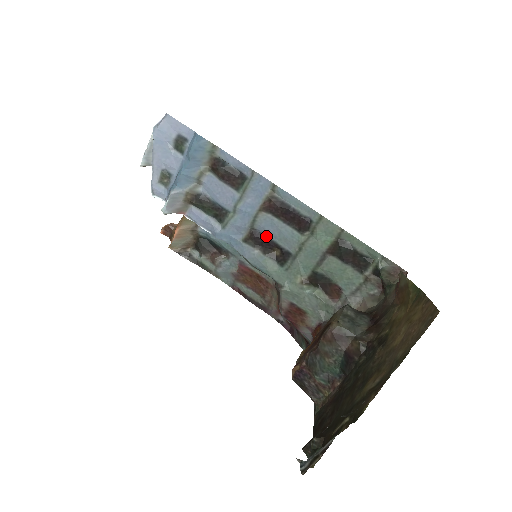
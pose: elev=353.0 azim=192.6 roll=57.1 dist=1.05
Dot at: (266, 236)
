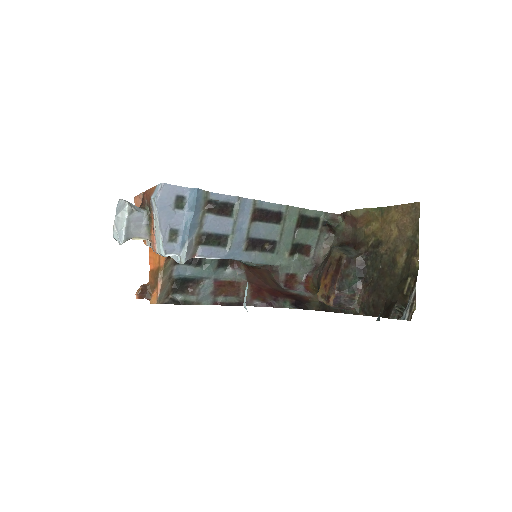
Dot at: (258, 238)
